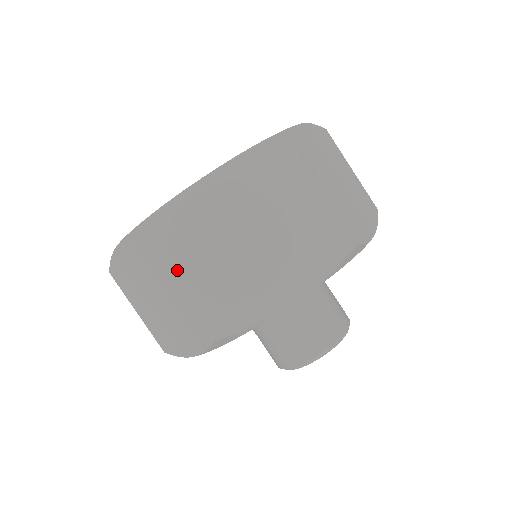
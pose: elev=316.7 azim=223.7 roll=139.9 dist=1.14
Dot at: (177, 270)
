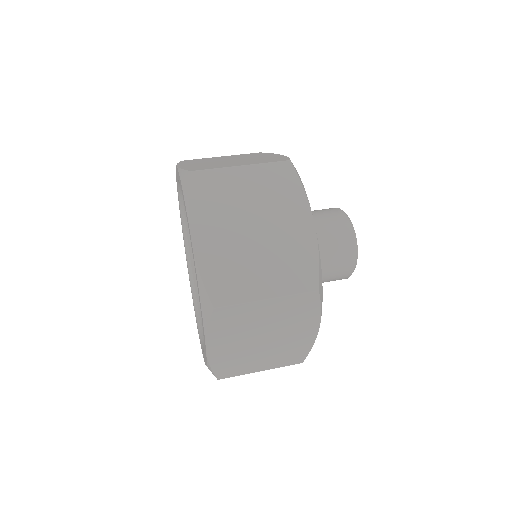
Dot at: (229, 166)
